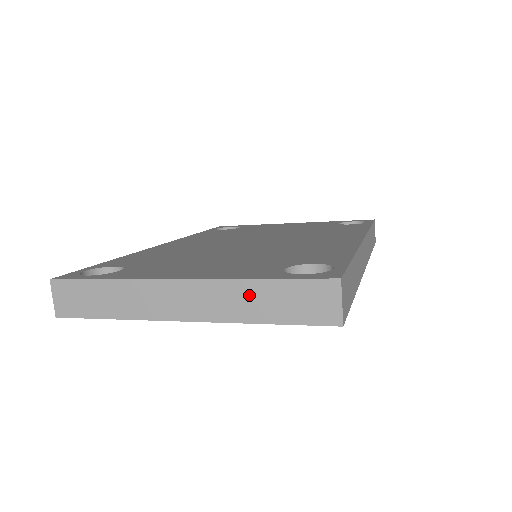
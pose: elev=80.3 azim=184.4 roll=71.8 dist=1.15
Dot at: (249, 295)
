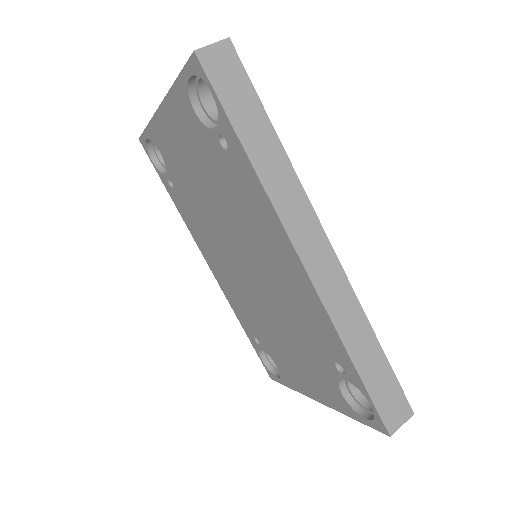
Dot at: occluded
